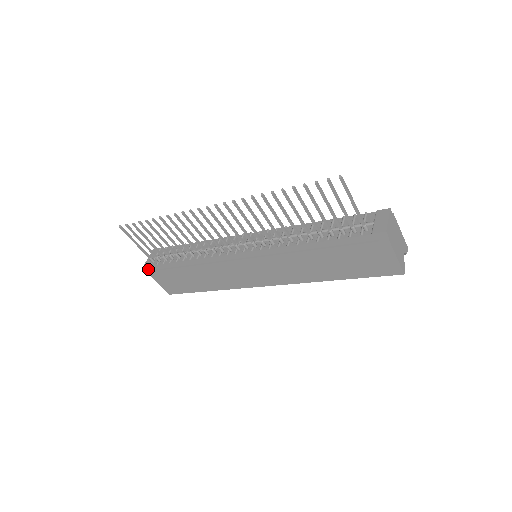
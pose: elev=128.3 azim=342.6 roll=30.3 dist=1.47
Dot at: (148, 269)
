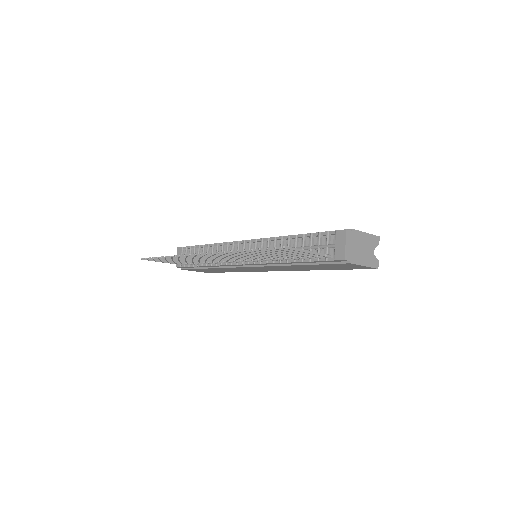
Dot at: occluded
